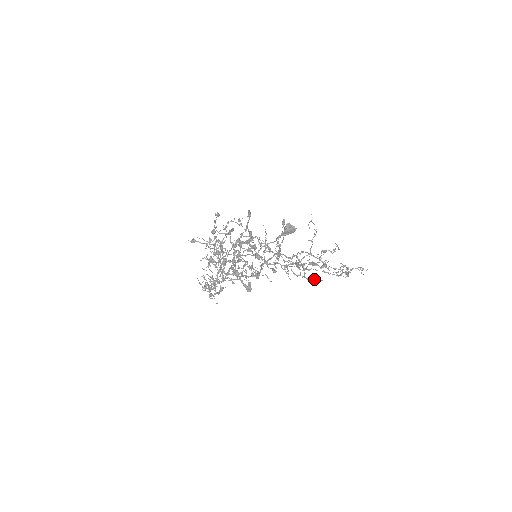
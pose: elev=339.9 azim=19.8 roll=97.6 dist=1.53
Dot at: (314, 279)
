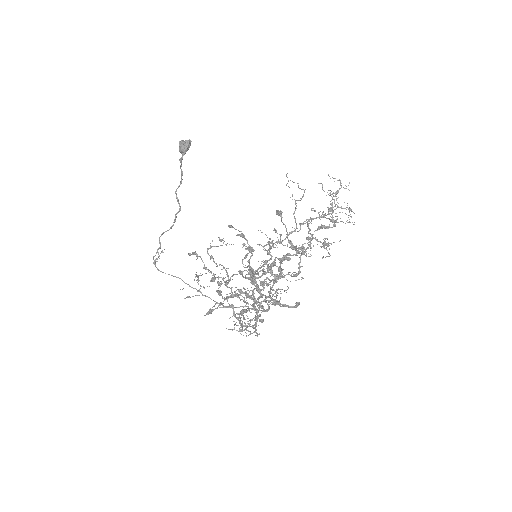
Dot at: occluded
